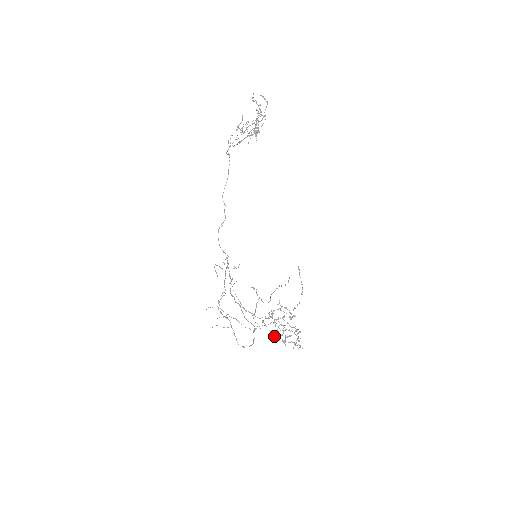
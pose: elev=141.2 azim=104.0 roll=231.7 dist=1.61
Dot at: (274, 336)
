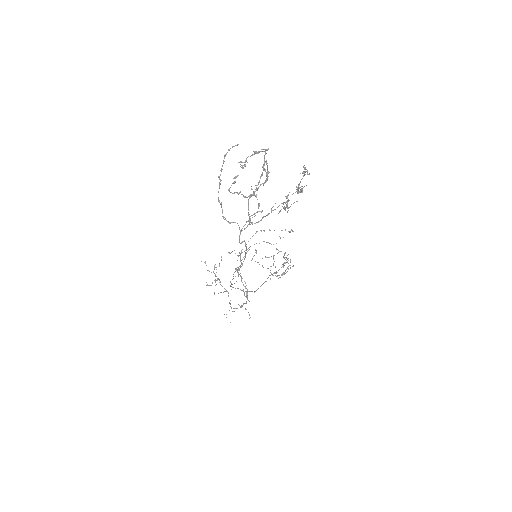
Dot at: (255, 261)
